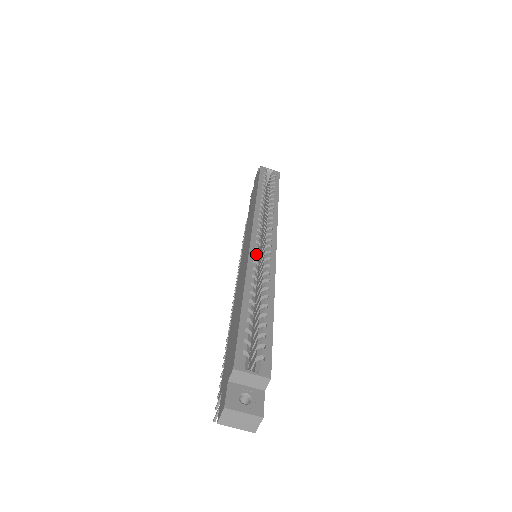
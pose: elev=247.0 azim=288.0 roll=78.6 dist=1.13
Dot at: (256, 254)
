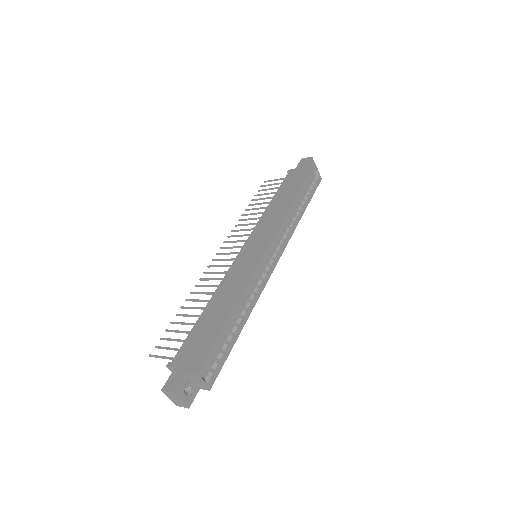
Dot at: (259, 271)
